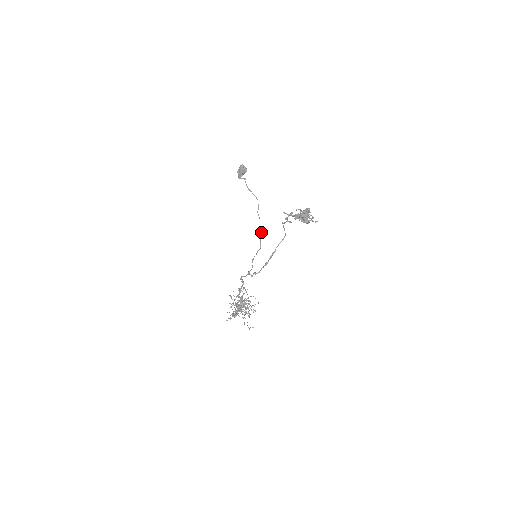
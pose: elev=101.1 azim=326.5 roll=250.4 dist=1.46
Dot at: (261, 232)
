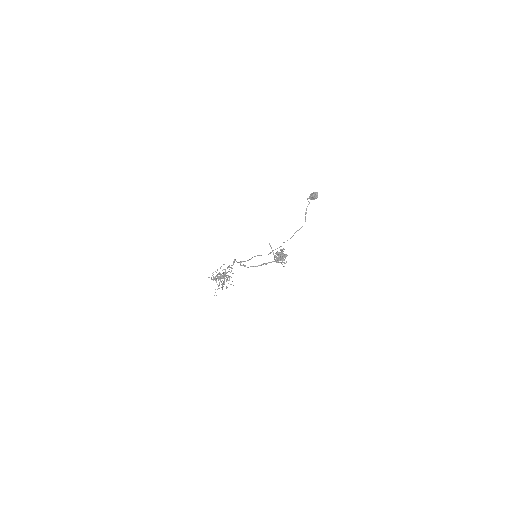
Dot at: occluded
